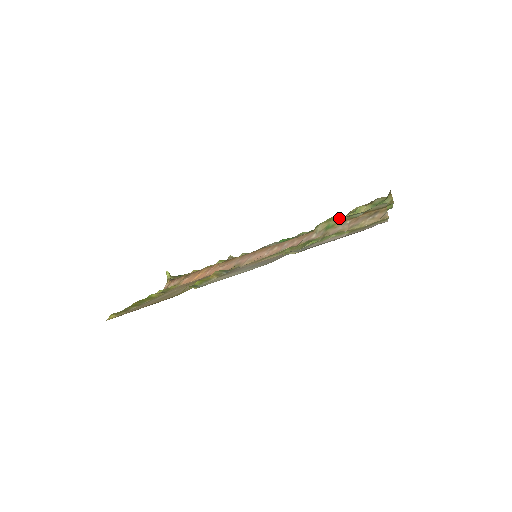
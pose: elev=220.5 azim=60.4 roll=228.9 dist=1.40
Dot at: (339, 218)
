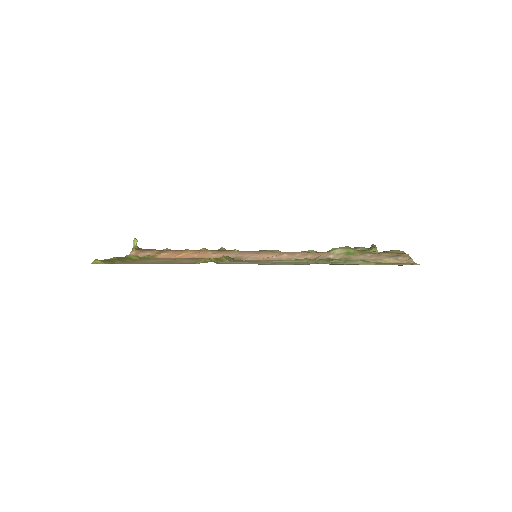
Dot at: occluded
